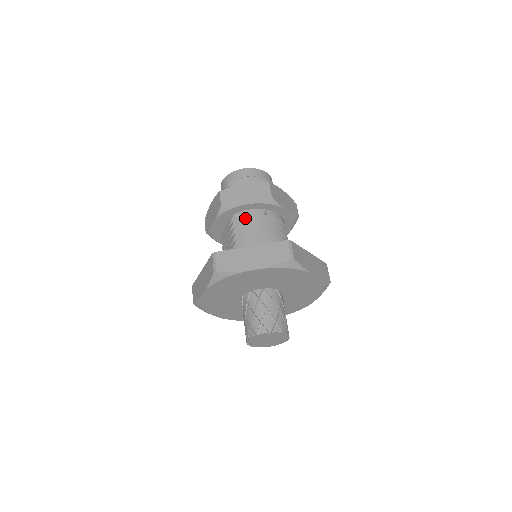
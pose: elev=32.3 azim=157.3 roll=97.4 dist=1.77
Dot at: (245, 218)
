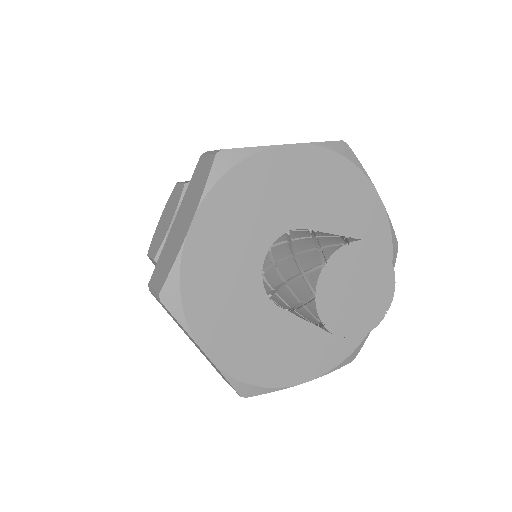
Dot at: occluded
